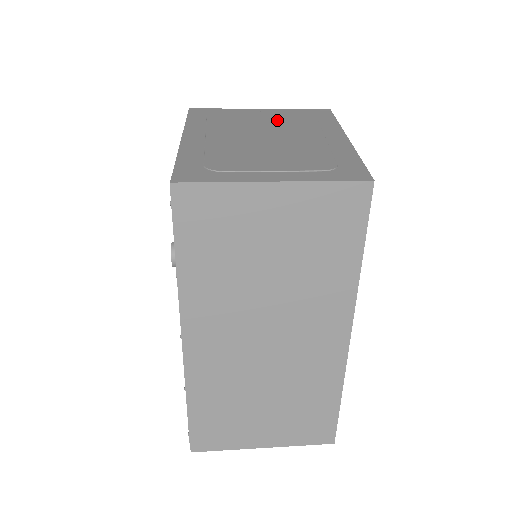
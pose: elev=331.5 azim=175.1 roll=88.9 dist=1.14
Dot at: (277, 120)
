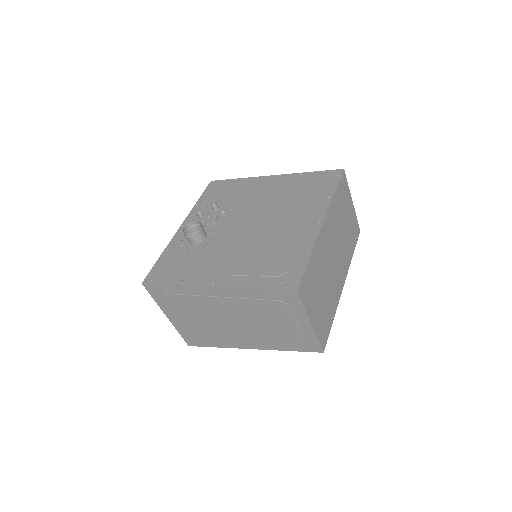
Dot at: occluded
